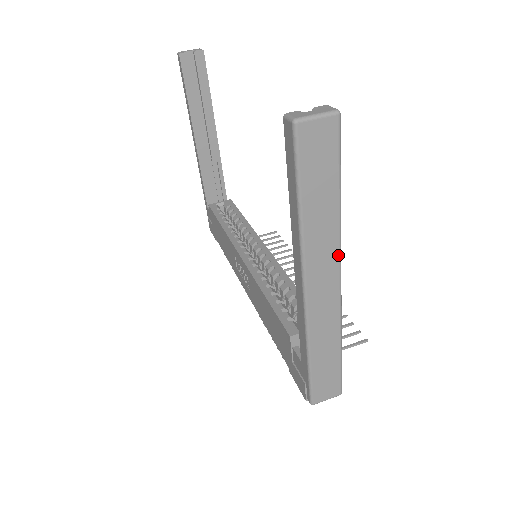
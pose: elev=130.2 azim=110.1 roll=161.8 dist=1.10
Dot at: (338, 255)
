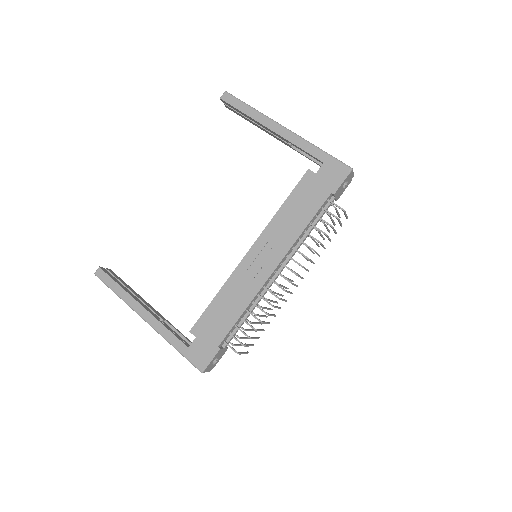
Dot at: occluded
